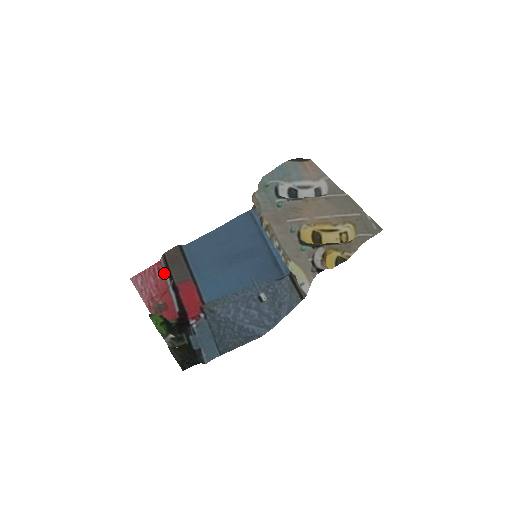
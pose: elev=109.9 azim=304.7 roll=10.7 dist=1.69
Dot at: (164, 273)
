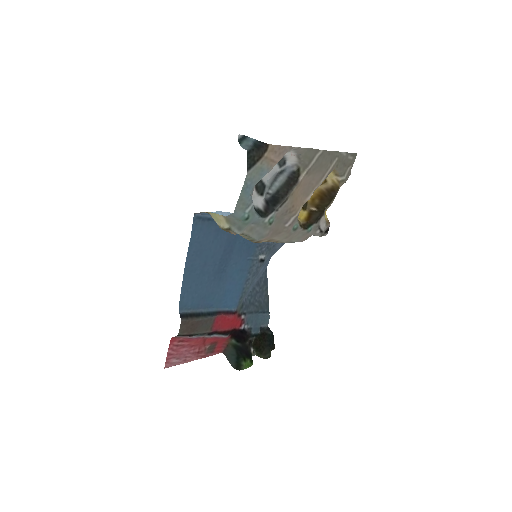
Dot at: (189, 338)
